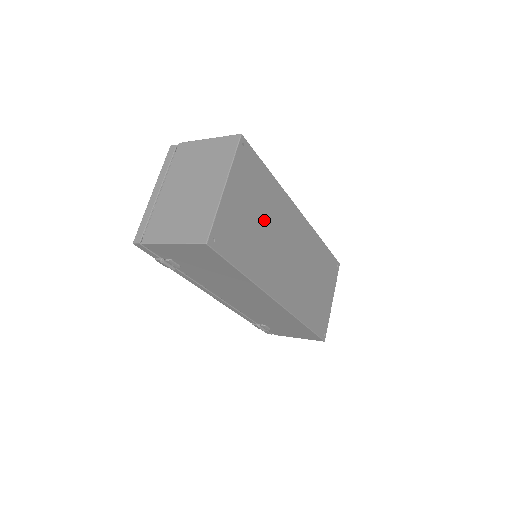
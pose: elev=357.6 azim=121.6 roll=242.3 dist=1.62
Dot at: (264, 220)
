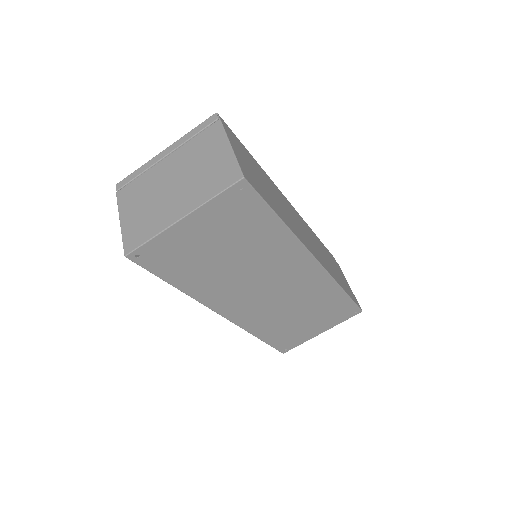
Dot at: (239, 256)
